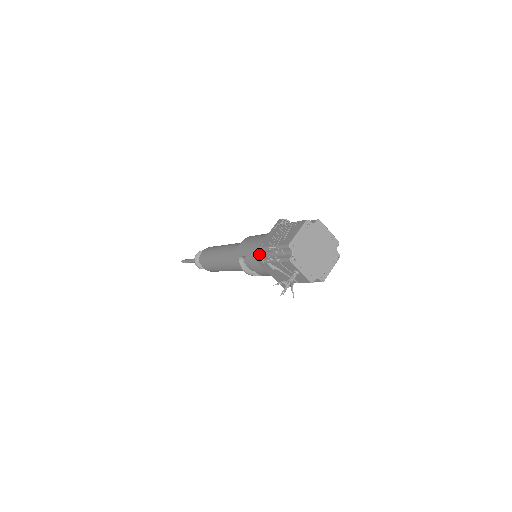
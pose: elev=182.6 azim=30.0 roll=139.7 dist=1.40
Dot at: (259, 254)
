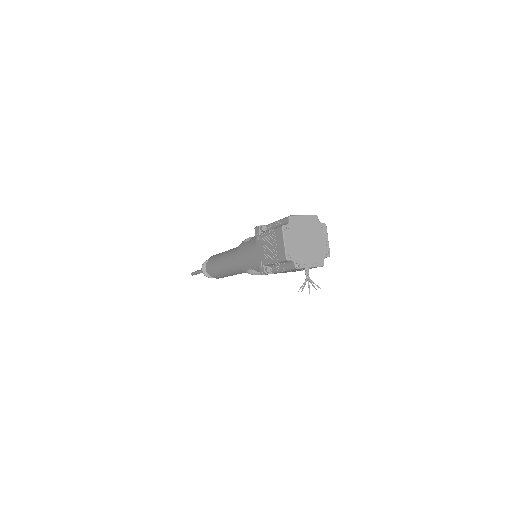
Dot at: (265, 272)
